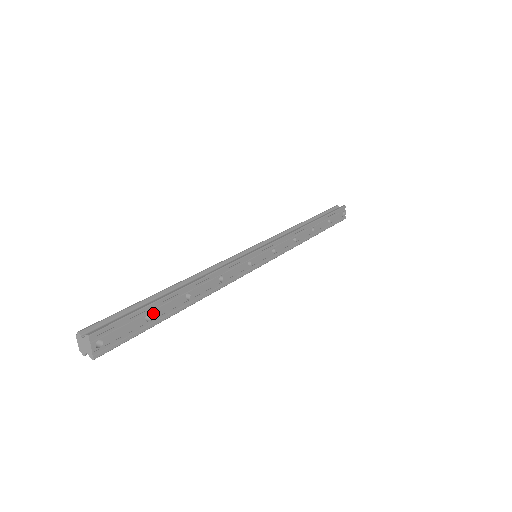
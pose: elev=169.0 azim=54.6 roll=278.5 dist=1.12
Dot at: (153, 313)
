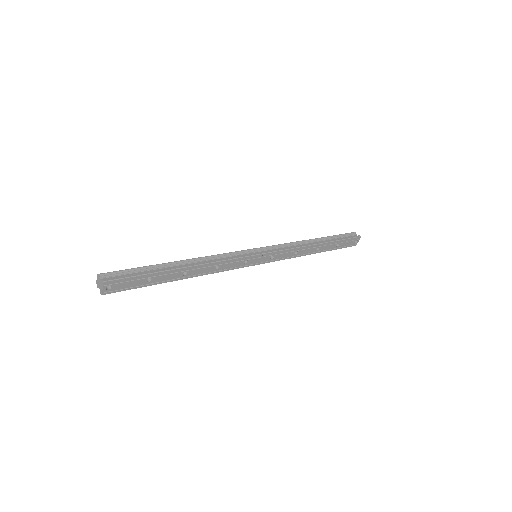
Dot at: (154, 278)
